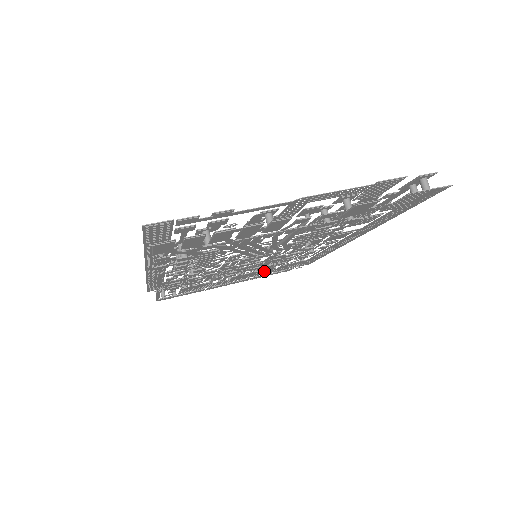
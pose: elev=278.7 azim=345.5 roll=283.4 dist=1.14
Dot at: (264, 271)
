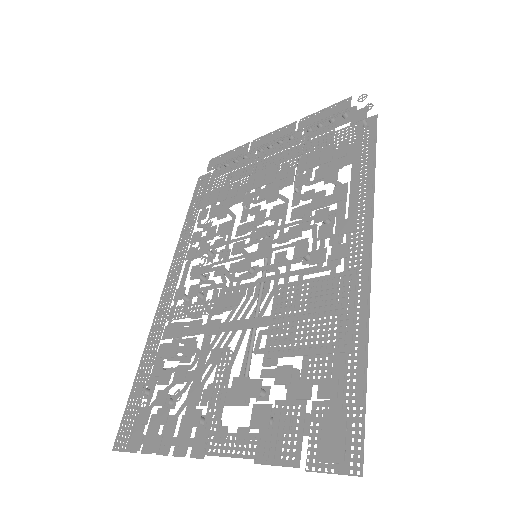
Dot at: occluded
